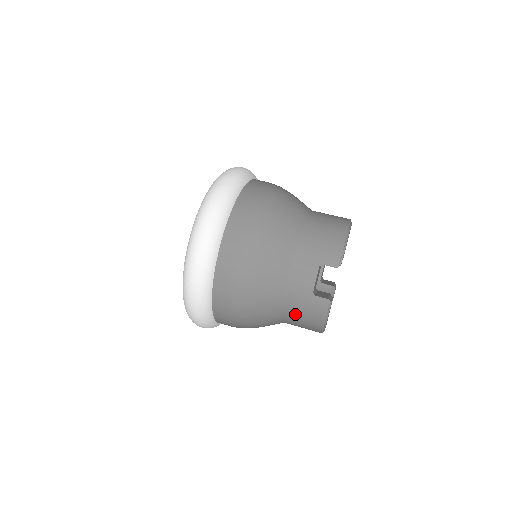
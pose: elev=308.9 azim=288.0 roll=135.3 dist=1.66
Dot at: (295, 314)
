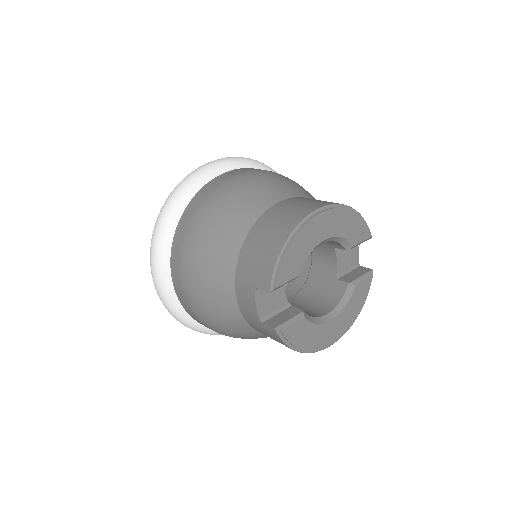
Dot at: occluded
